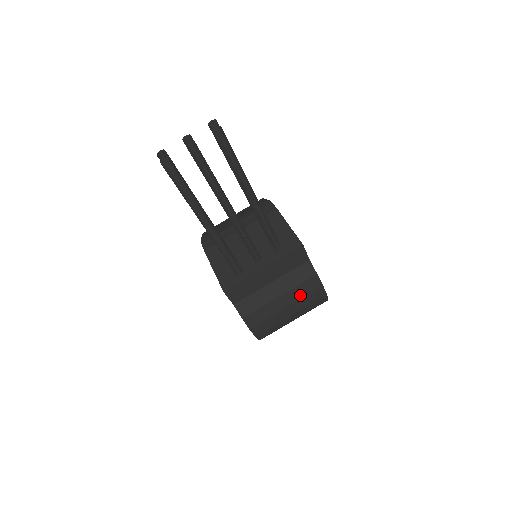
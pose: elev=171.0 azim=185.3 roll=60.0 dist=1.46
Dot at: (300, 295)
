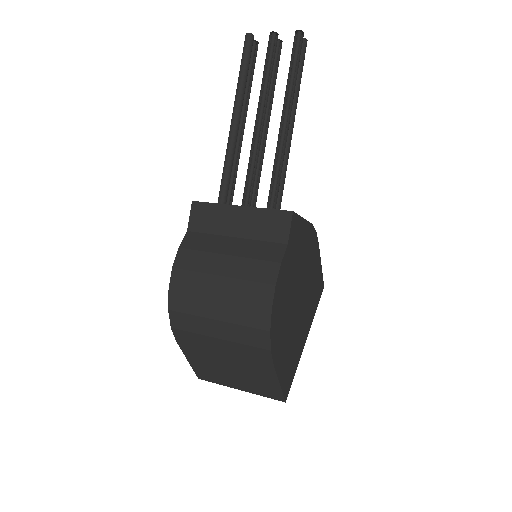
Dot at: (245, 274)
